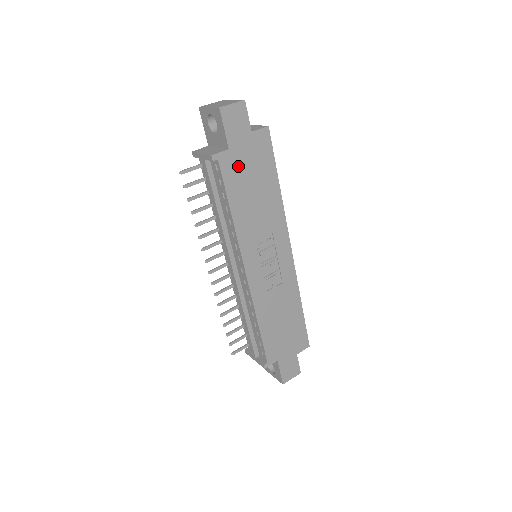
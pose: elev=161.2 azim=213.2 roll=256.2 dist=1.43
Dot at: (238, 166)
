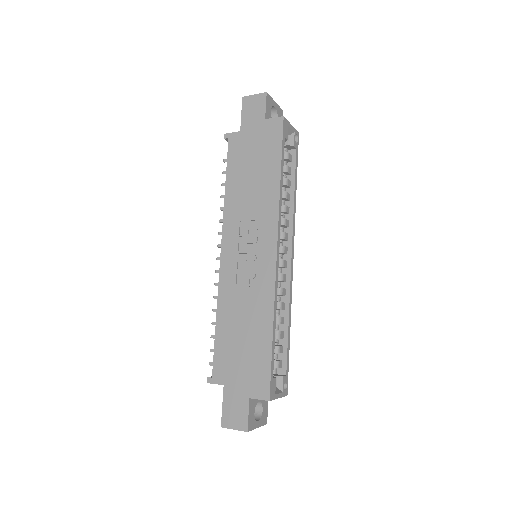
Dot at: (244, 147)
